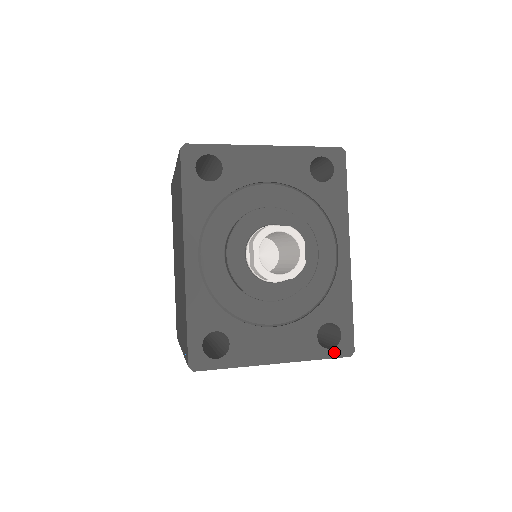
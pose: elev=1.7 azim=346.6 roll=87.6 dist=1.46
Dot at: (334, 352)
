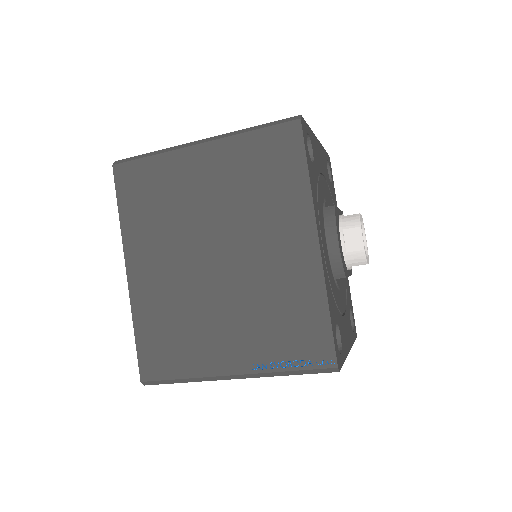
Dot at: (354, 335)
